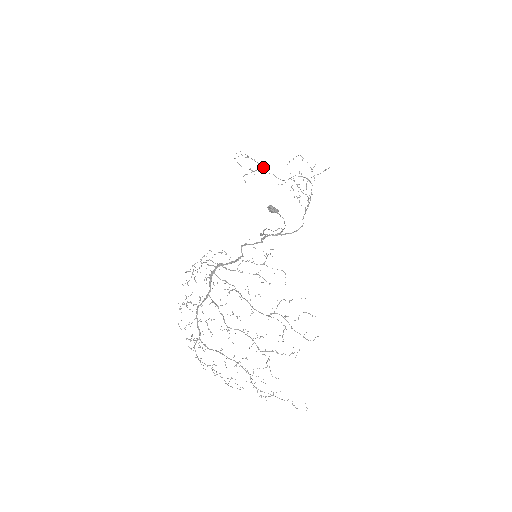
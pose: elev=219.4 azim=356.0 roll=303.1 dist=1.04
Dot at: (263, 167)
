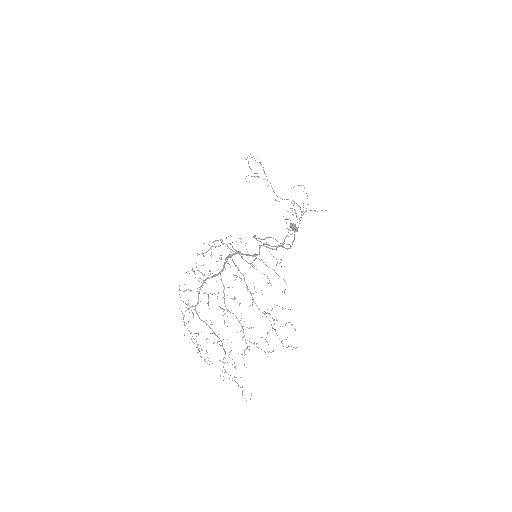
Dot at: occluded
